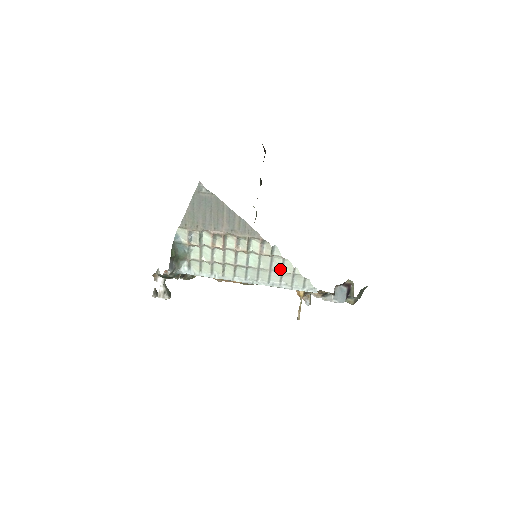
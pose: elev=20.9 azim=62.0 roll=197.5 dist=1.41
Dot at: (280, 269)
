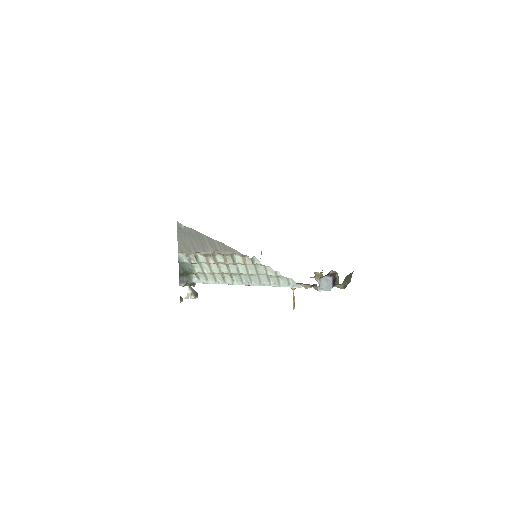
Dot at: (265, 273)
